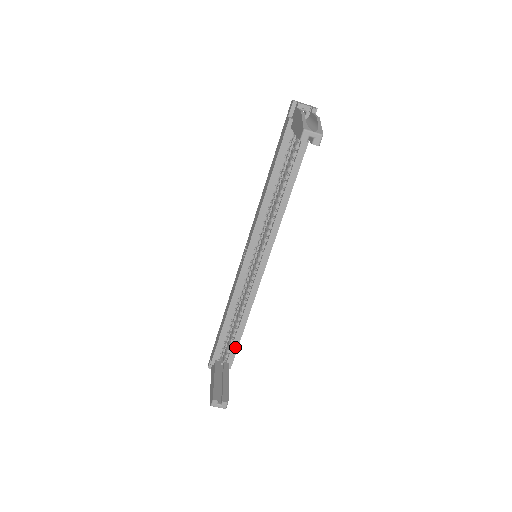
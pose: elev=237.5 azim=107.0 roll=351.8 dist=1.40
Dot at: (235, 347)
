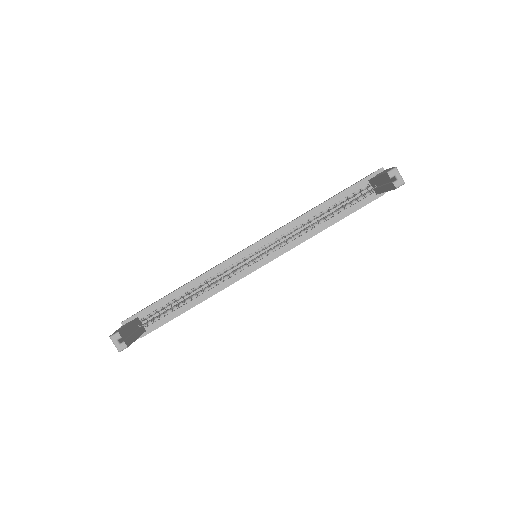
Dot at: (166, 320)
